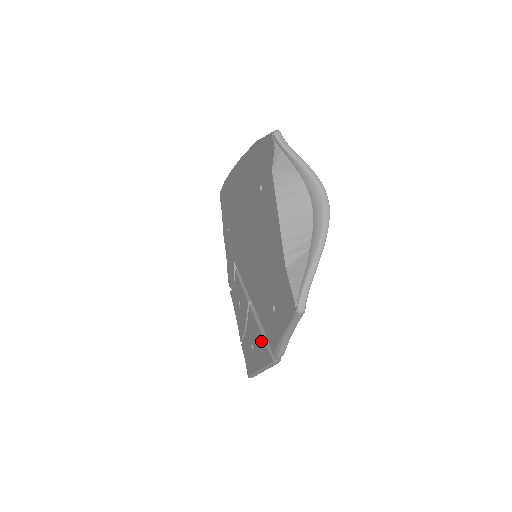
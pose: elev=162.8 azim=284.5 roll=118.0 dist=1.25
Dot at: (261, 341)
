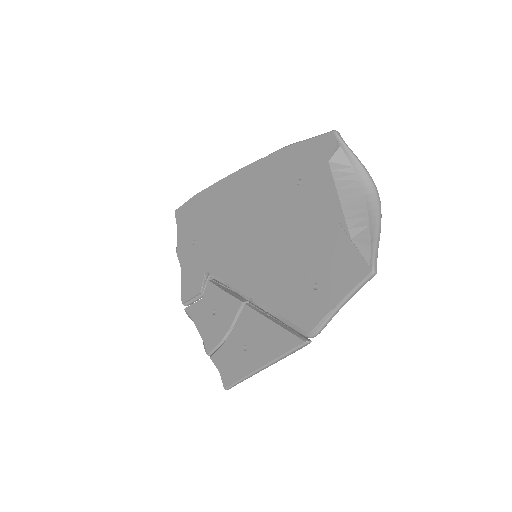
Dot at: (274, 332)
